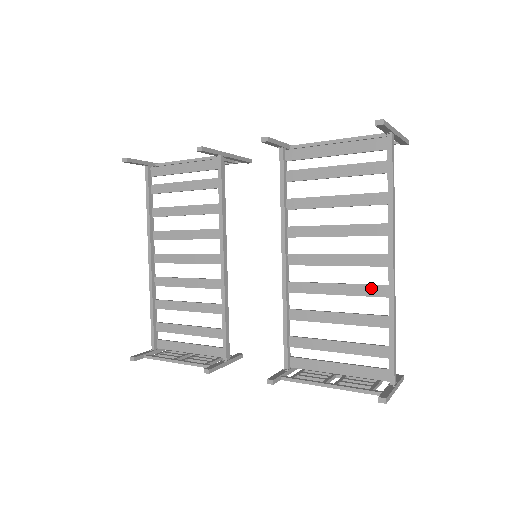
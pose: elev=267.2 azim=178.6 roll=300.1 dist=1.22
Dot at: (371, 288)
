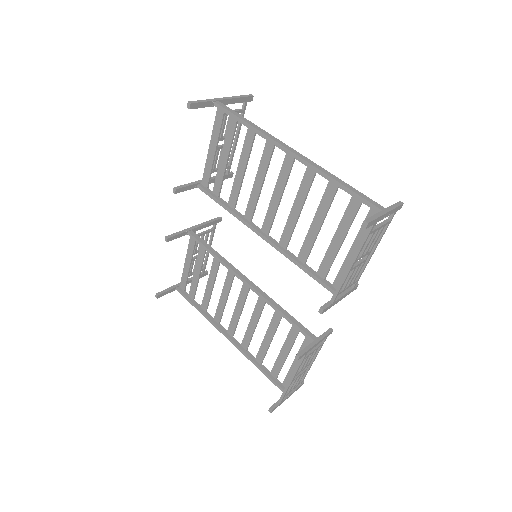
Dot at: (304, 181)
